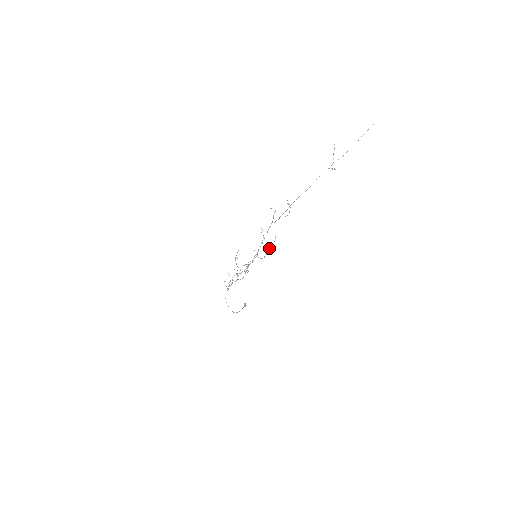
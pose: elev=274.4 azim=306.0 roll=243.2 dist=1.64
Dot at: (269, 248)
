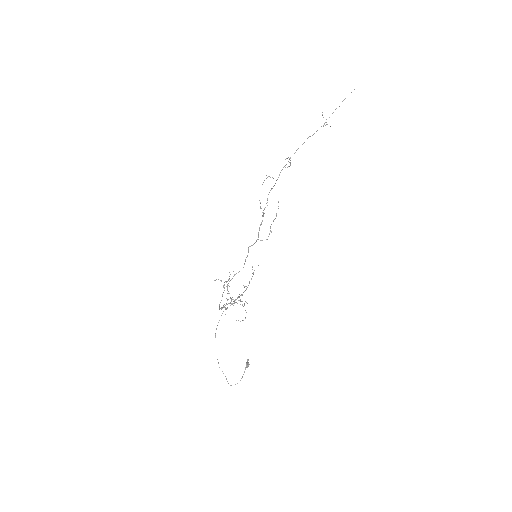
Dot at: occluded
